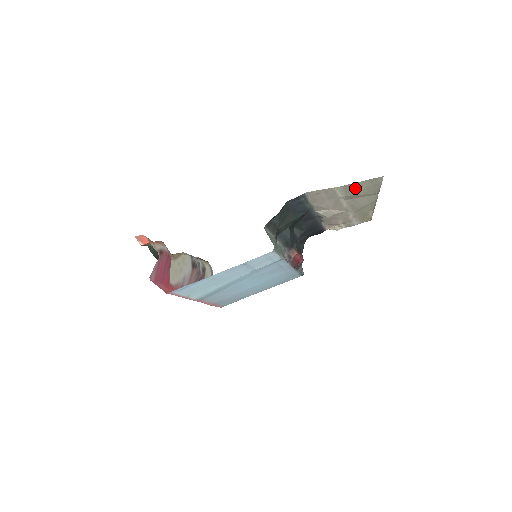
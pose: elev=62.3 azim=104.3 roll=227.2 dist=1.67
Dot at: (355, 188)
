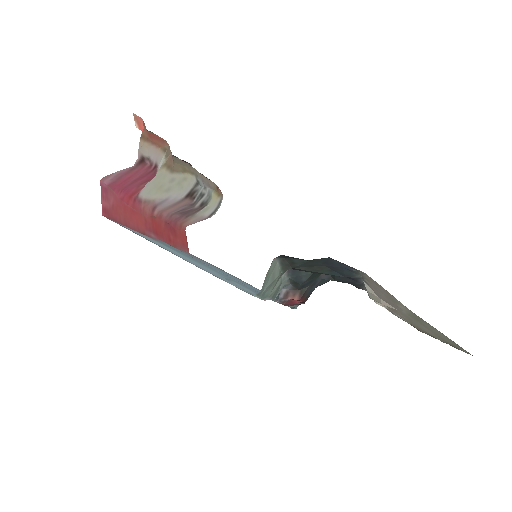
Dot at: (426, 324)
